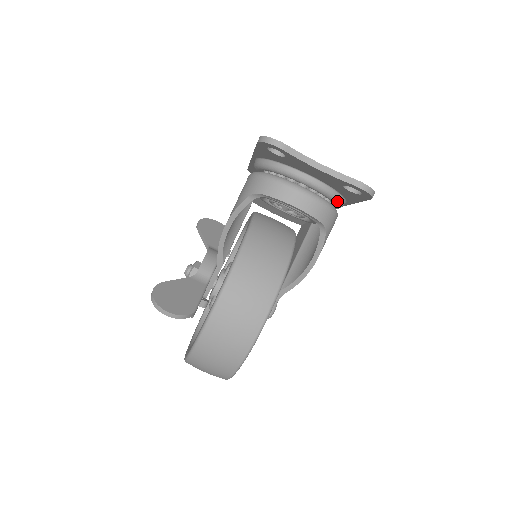
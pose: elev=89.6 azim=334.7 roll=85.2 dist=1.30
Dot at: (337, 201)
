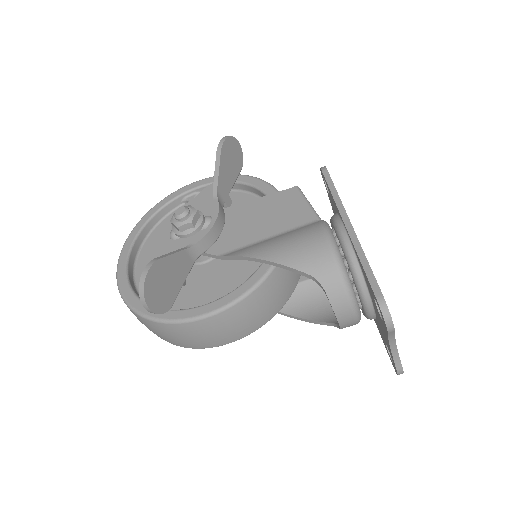
Dot at: occluded
